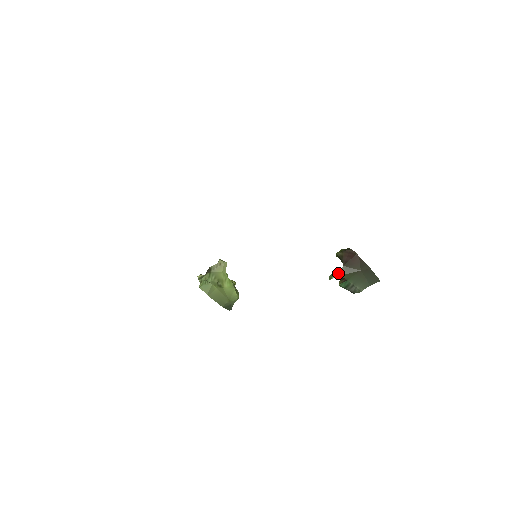
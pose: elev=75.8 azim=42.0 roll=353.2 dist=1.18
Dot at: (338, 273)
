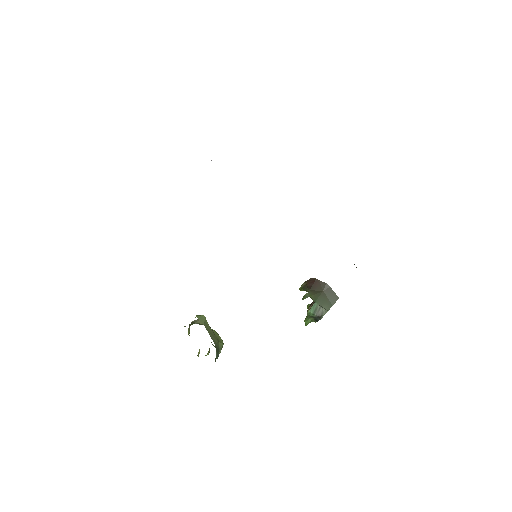
Dot at: (308, 295)
